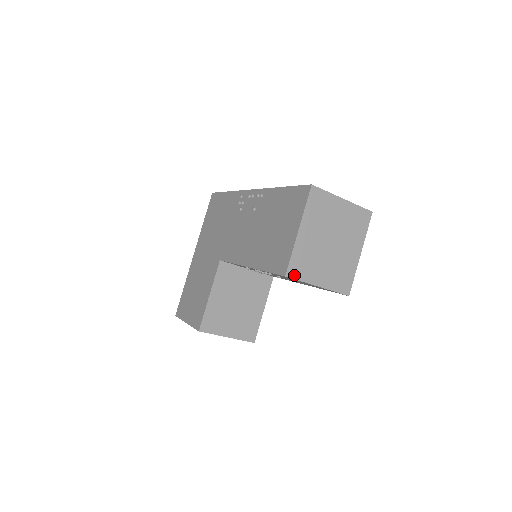
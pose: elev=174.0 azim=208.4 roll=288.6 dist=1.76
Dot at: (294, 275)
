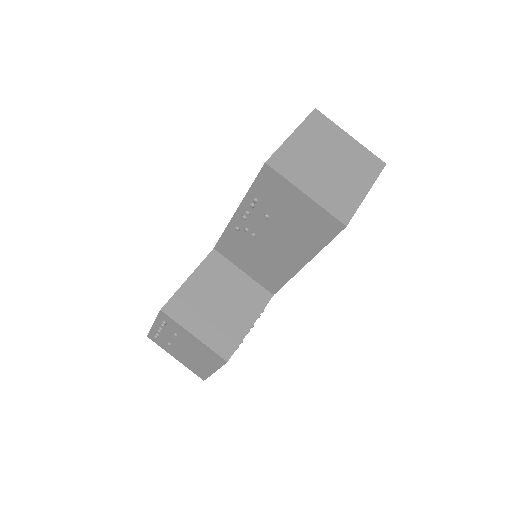
Dot at: (277, 167)
